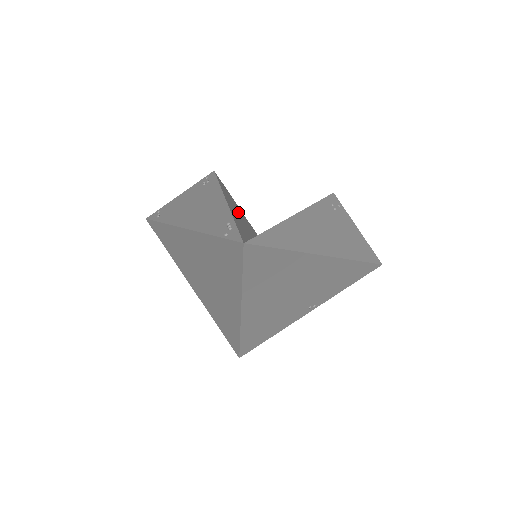
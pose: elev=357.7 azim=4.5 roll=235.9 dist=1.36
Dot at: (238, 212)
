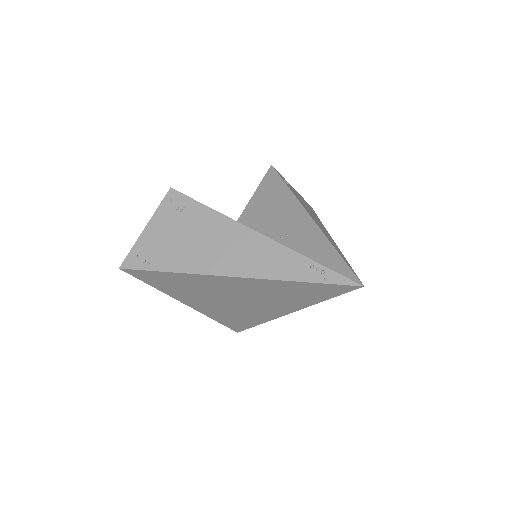
Dot at: occluded
